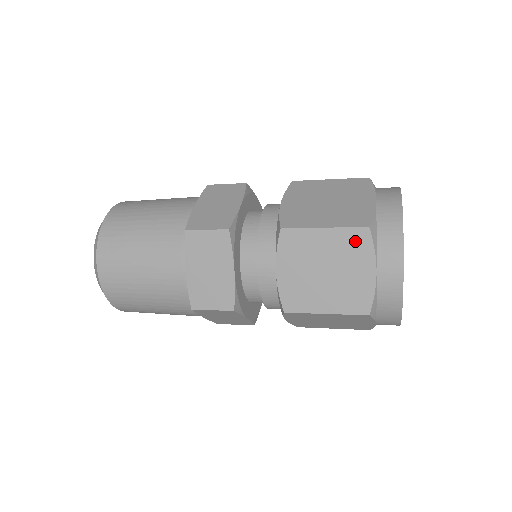
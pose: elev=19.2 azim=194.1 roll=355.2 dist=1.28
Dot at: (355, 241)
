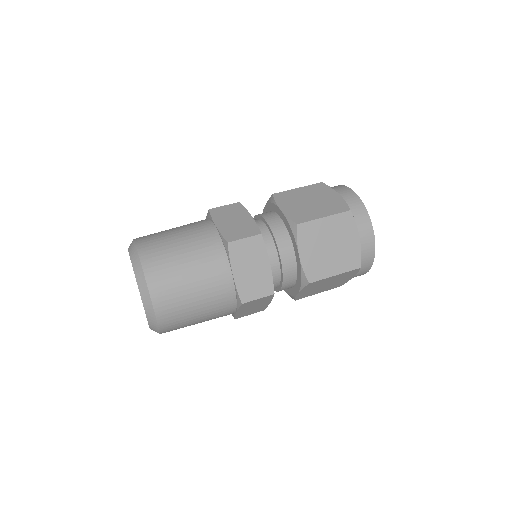
Dot at: (344, 221)
